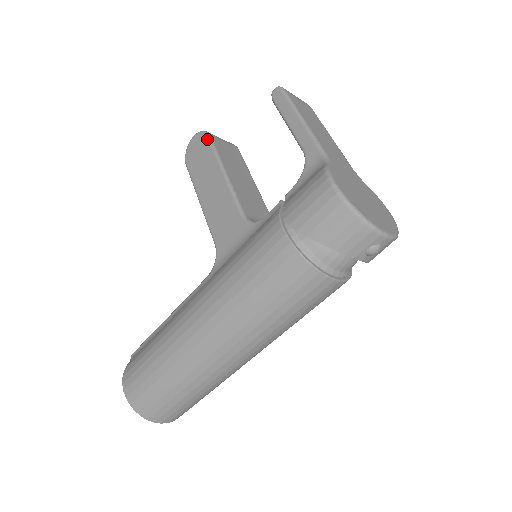
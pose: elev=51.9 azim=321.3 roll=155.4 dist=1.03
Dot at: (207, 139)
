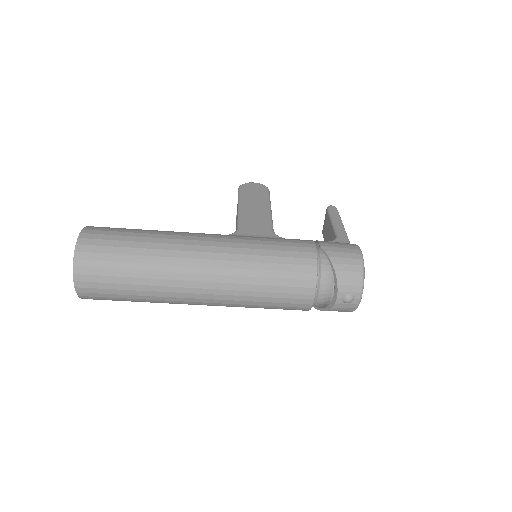
Dot at: (267, 190)
